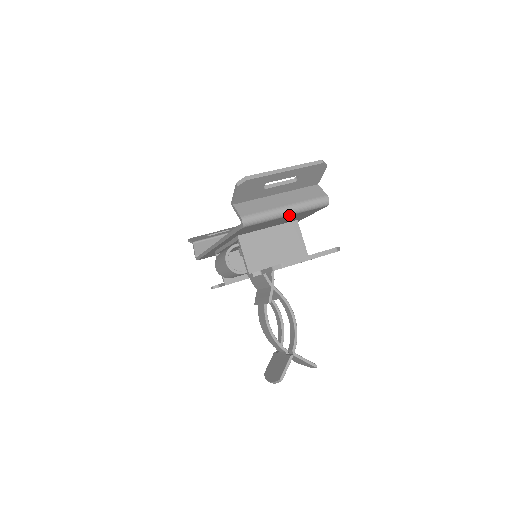
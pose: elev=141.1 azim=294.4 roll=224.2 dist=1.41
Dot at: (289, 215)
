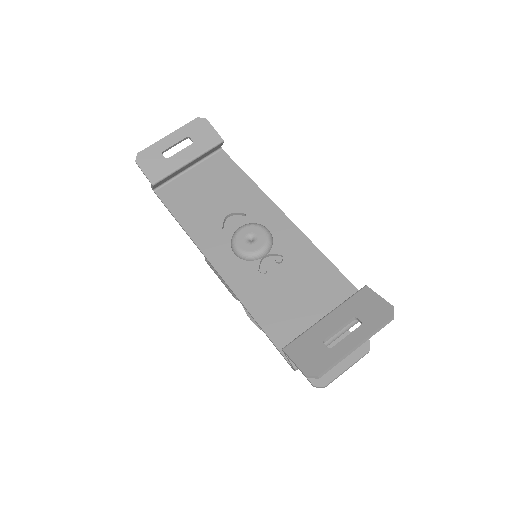
Dot at: occluded
